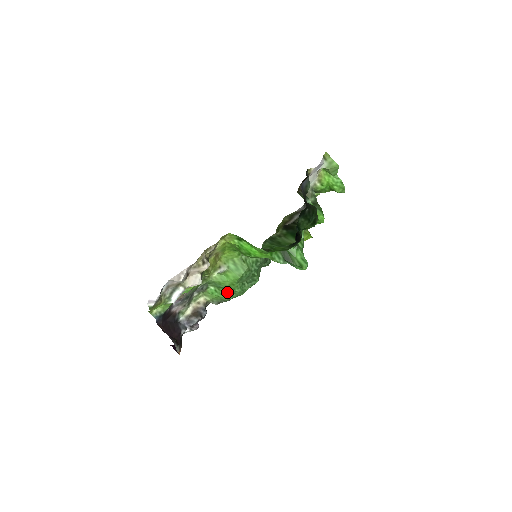
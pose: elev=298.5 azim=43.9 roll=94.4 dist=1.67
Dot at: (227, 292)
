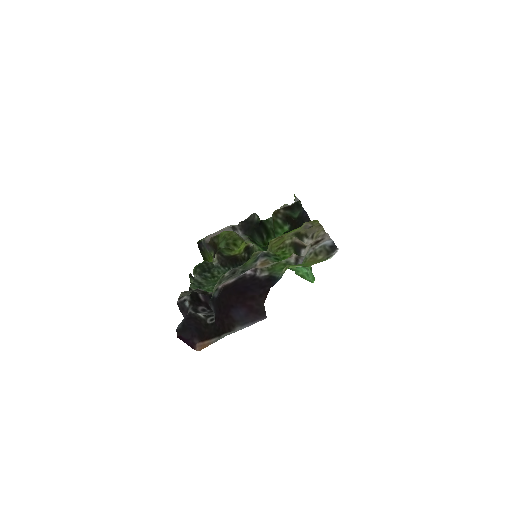
Dot at: occluded
